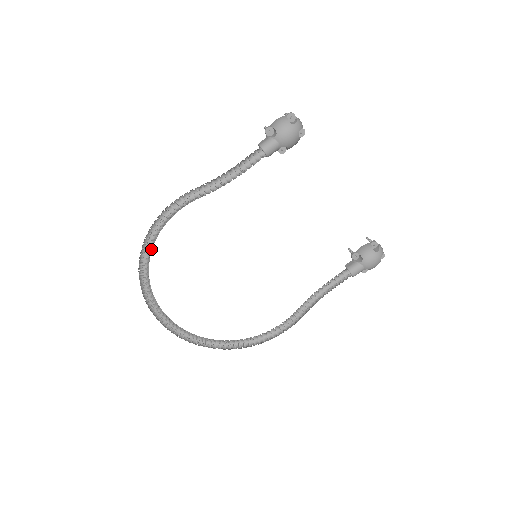
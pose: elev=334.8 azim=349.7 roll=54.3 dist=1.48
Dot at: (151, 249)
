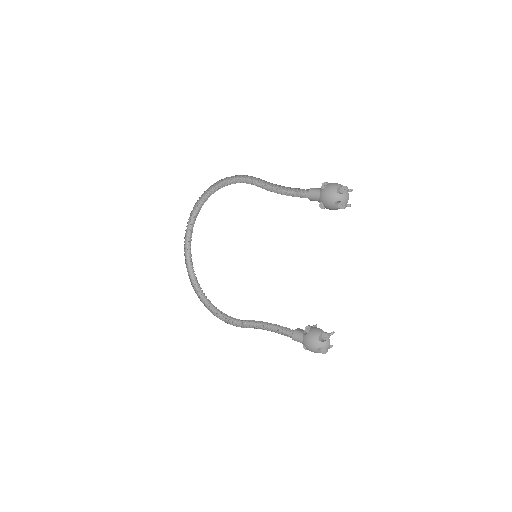
Dot at: (215, 190)
